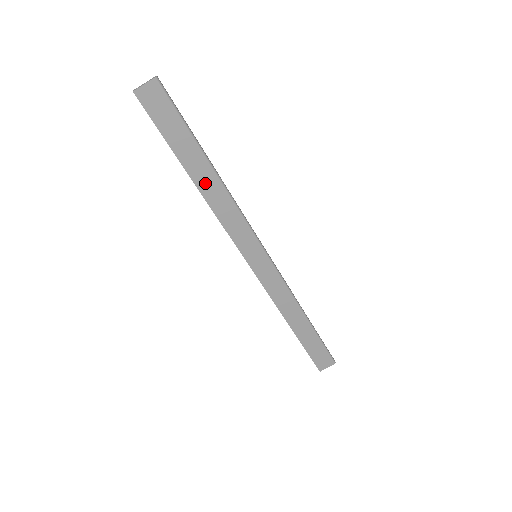
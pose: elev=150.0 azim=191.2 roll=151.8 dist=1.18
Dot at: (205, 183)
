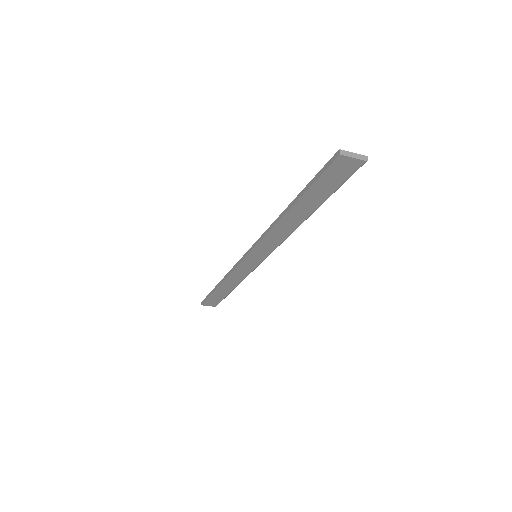
Dot at: (292, 218)
